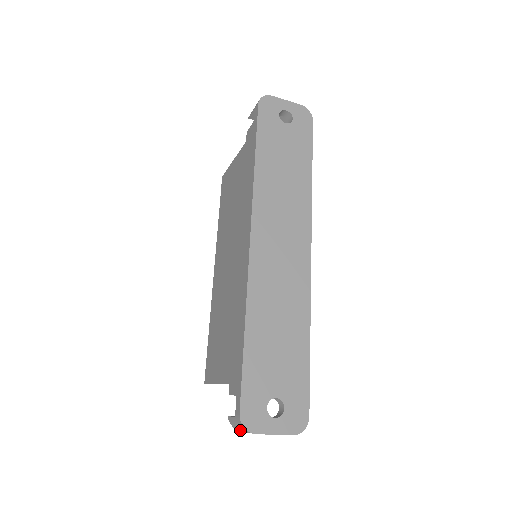
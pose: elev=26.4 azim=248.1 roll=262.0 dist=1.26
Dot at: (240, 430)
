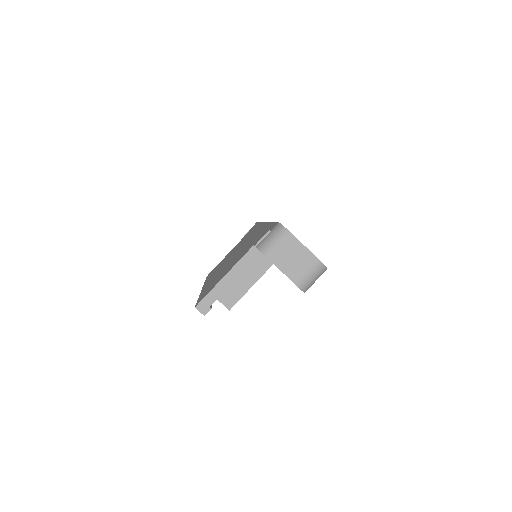
Dot at: (271, 246)
